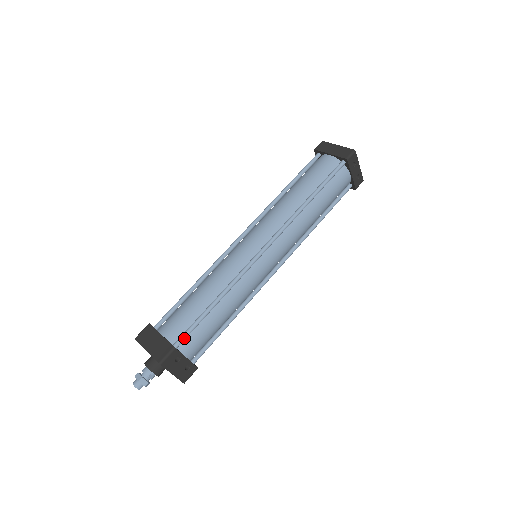
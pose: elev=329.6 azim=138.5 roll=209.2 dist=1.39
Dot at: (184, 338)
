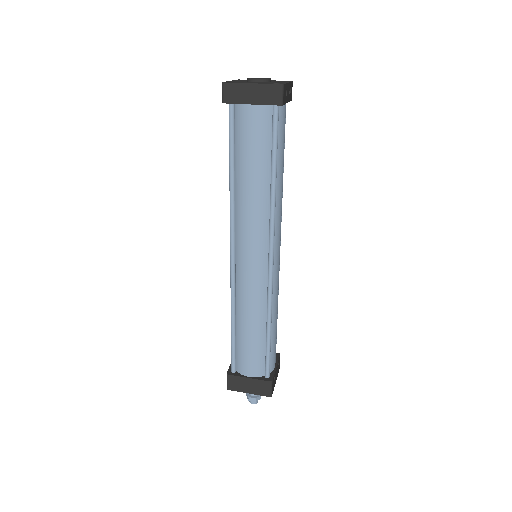
Dot at: (269, 368)
